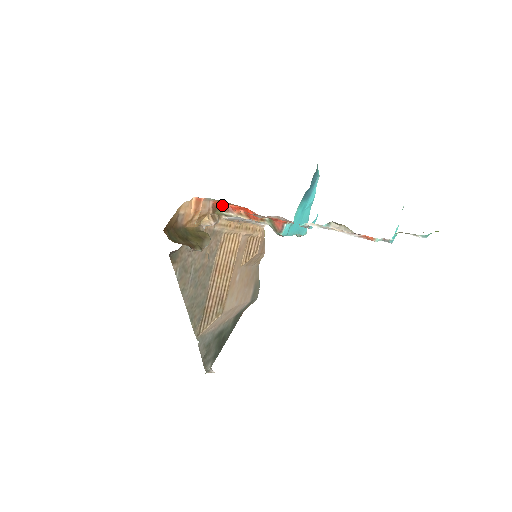
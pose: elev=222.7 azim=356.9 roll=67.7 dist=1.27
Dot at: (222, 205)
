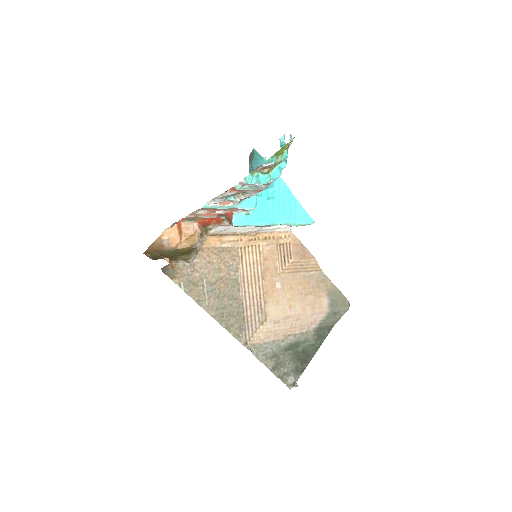
Dot at: (204, 223)
